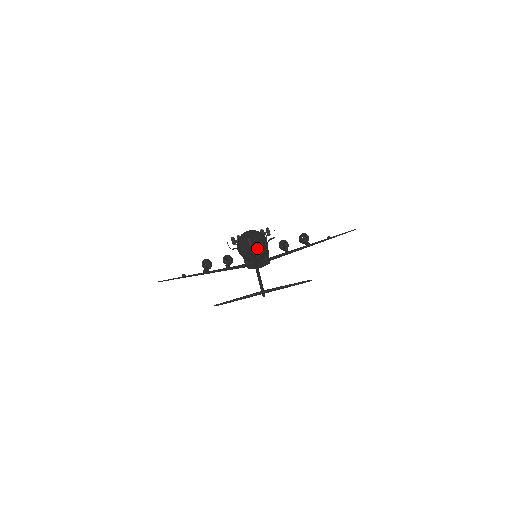
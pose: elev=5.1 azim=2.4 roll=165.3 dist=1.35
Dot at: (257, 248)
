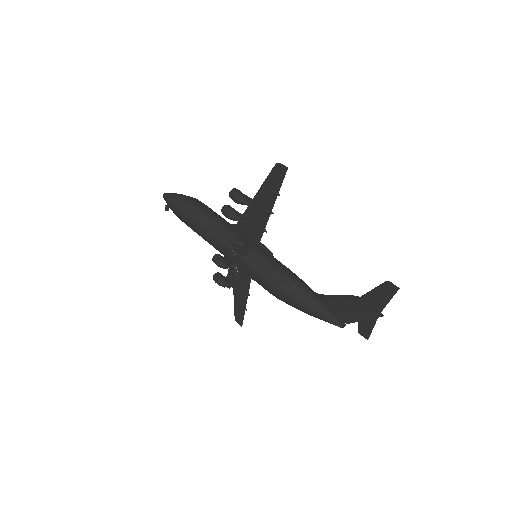
Dot at: (327, 306)
